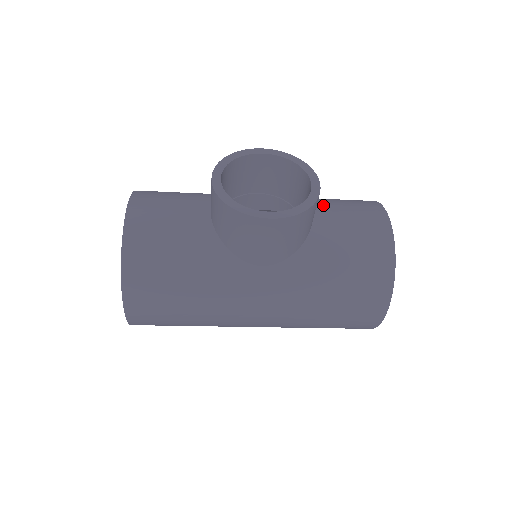
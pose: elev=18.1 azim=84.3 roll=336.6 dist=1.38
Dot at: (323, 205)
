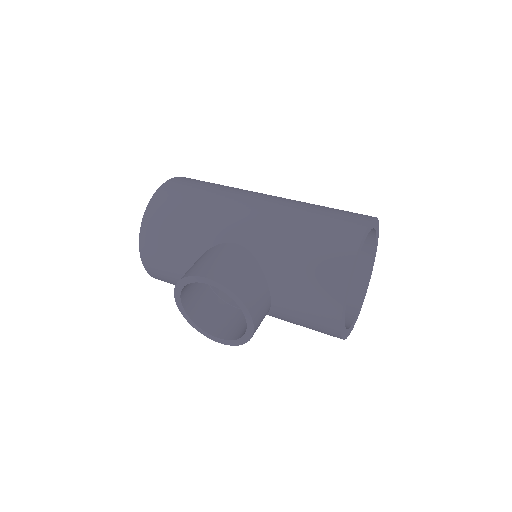
Dot at: (284, 290)
